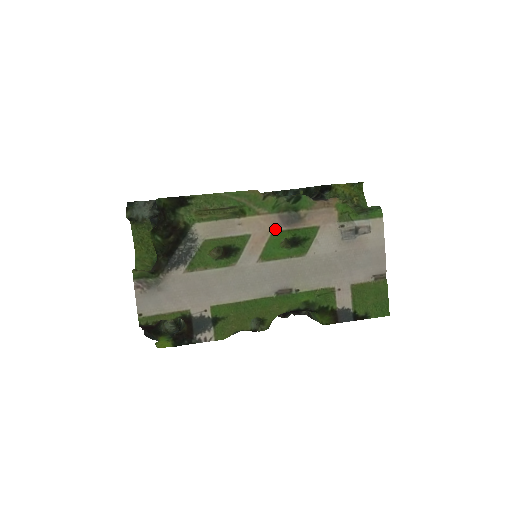
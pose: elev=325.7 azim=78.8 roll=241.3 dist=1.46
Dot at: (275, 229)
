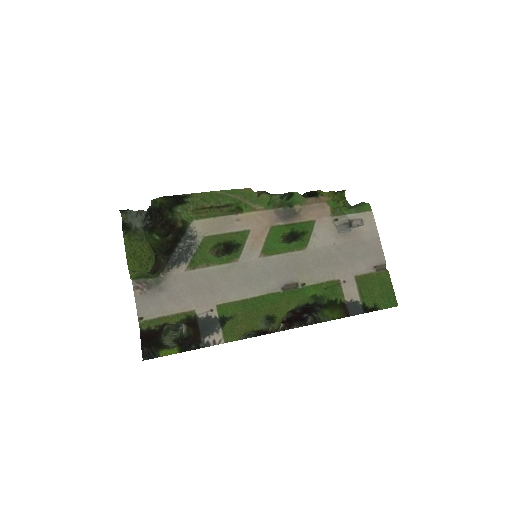
Dot at: (273, 224)
